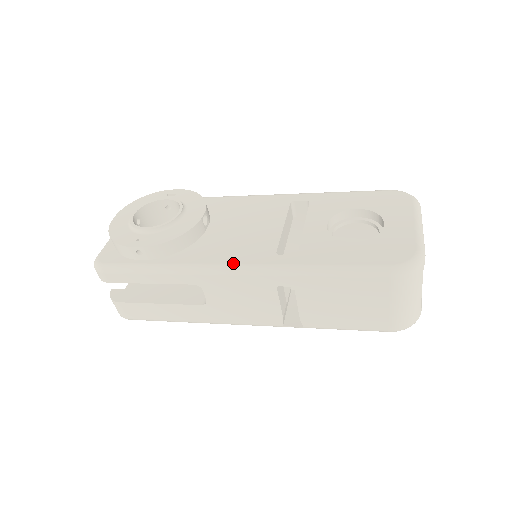
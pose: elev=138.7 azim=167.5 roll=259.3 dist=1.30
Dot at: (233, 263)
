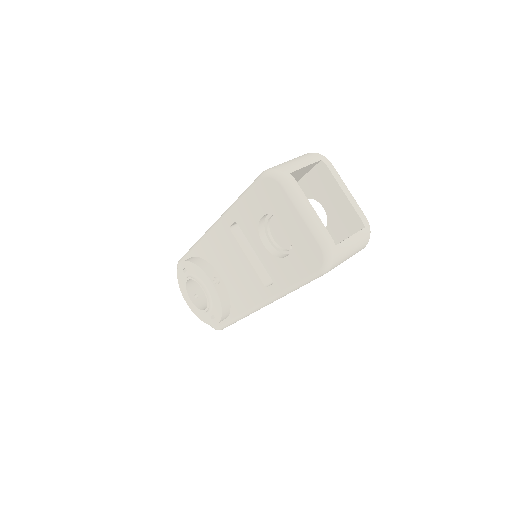
Dot at: (256, 305)
